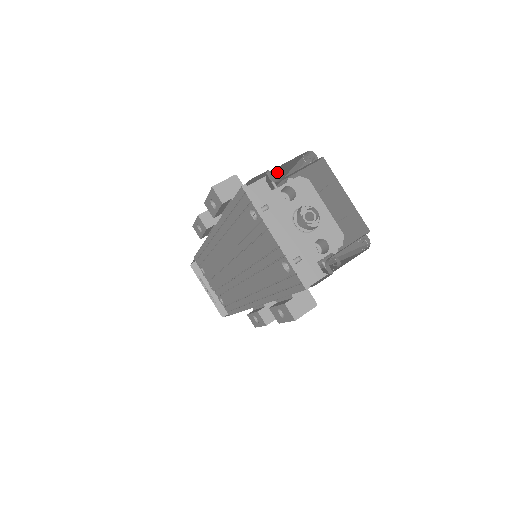
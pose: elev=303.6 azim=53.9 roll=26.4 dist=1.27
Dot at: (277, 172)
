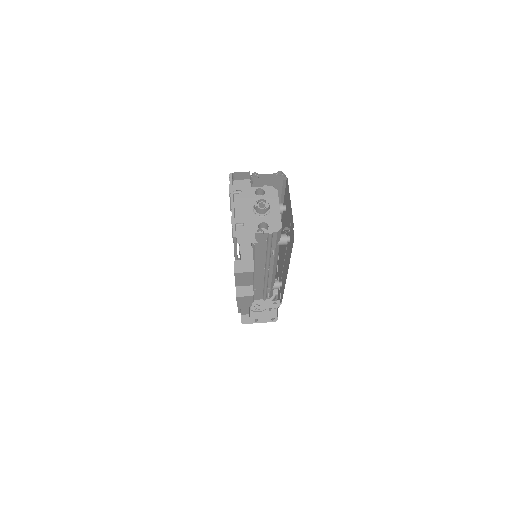
Dot at: (264, 183)
